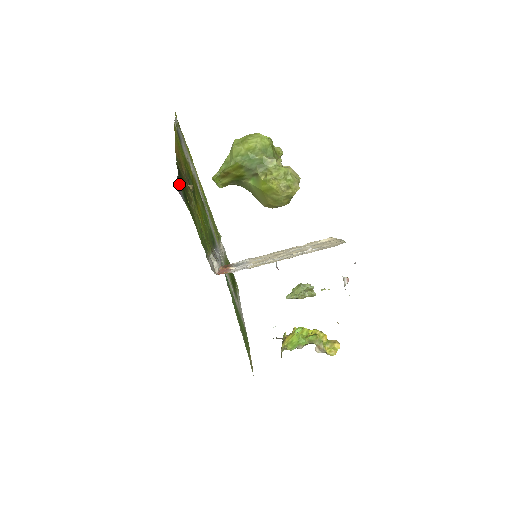
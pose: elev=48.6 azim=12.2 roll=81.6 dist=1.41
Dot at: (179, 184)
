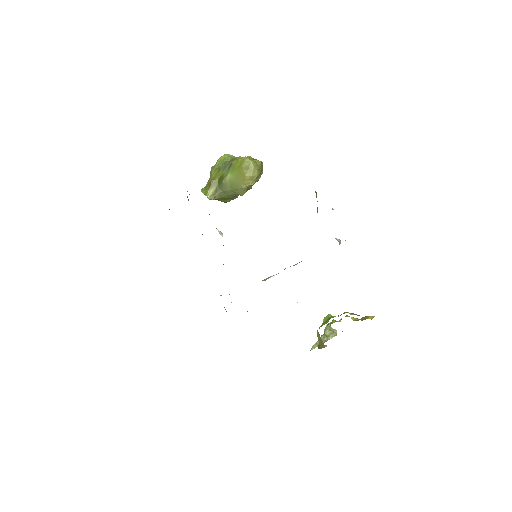
Dot at: occluded
